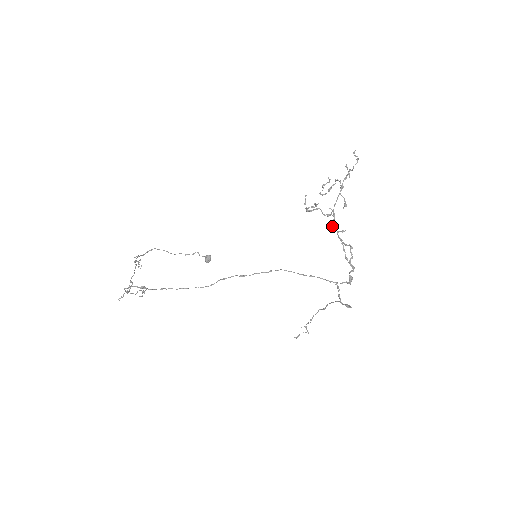
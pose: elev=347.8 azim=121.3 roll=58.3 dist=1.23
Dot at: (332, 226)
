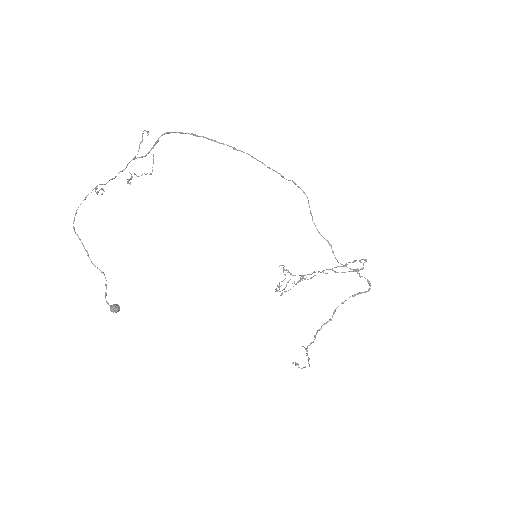
Dot at: (314, 272)
